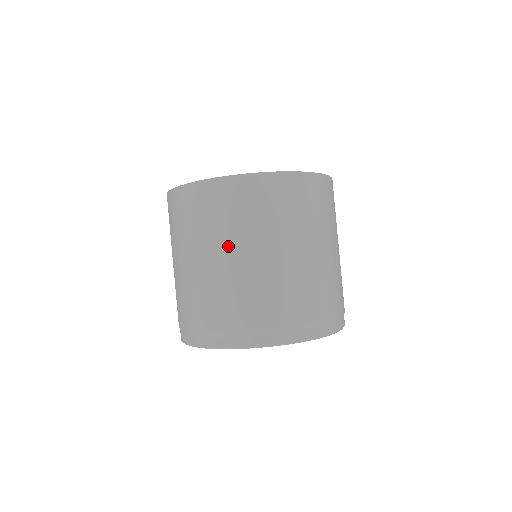
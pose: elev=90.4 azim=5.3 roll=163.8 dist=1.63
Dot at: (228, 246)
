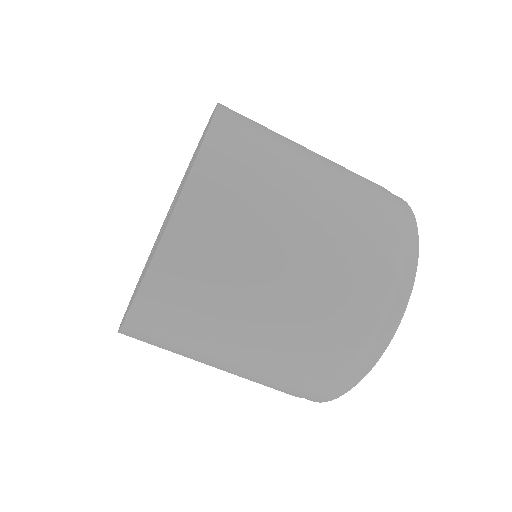
Dot at: (288, 222)
